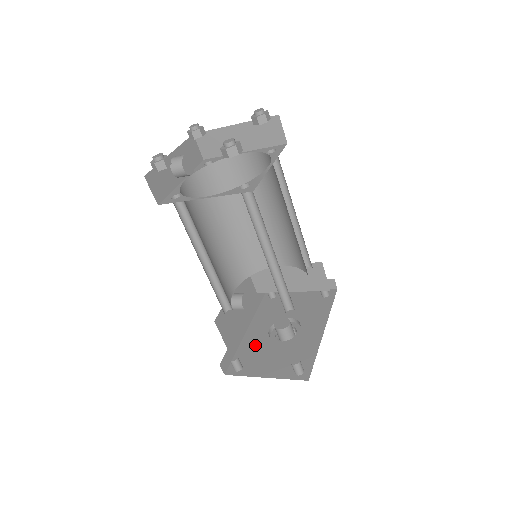
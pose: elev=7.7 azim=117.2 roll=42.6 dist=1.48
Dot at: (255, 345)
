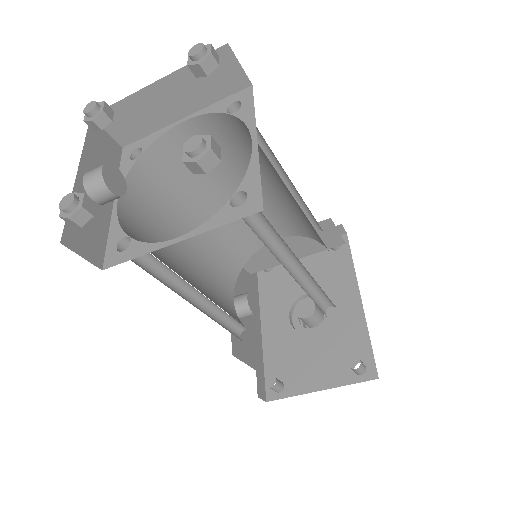
Dot at: (283, 347)
